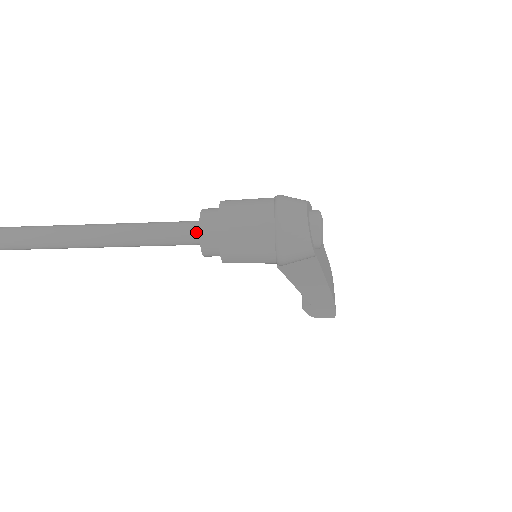
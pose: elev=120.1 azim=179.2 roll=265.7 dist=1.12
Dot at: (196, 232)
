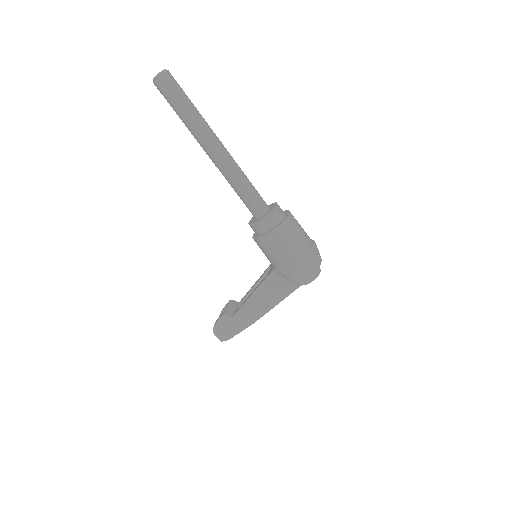
Dot at: (265, 208)
